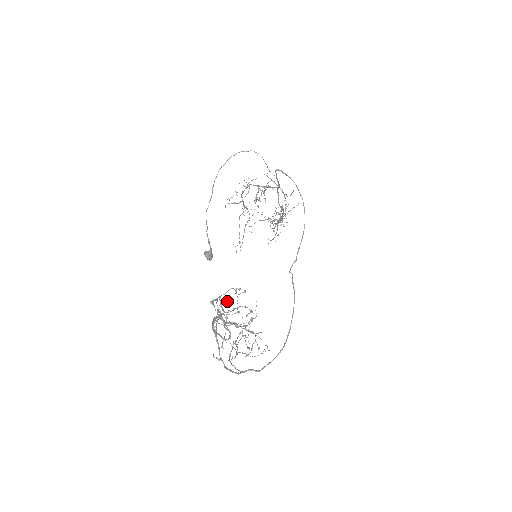
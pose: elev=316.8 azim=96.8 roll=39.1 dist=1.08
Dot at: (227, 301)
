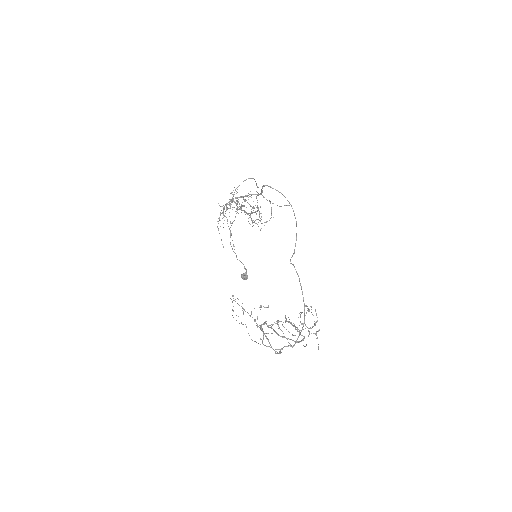
Dot at: (268, 307)
